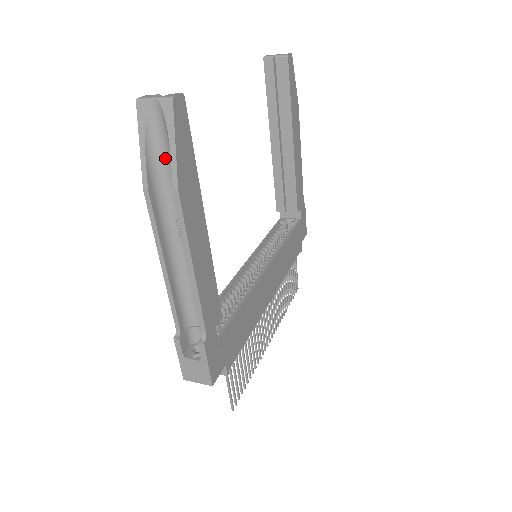
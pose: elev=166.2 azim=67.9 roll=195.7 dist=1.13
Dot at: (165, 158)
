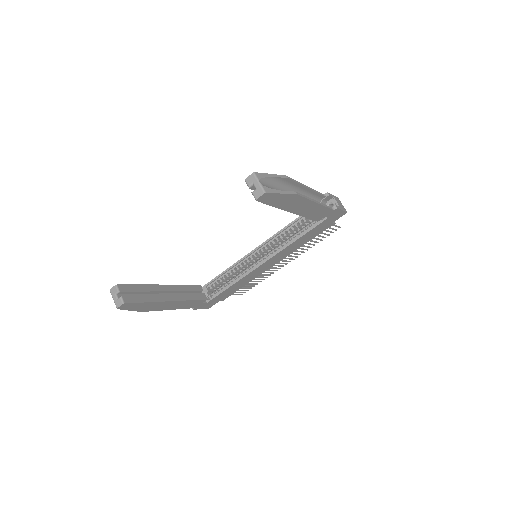
Dot at: occluded
